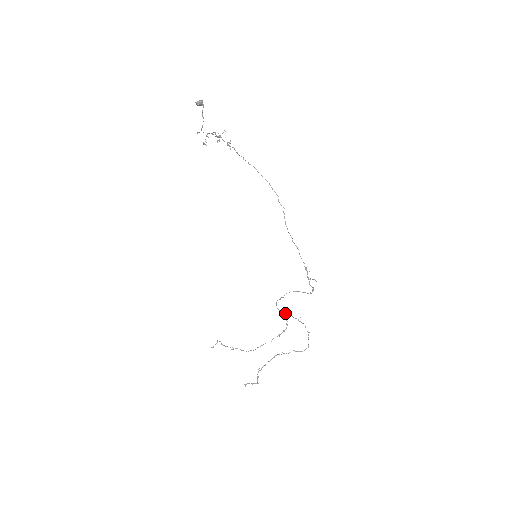
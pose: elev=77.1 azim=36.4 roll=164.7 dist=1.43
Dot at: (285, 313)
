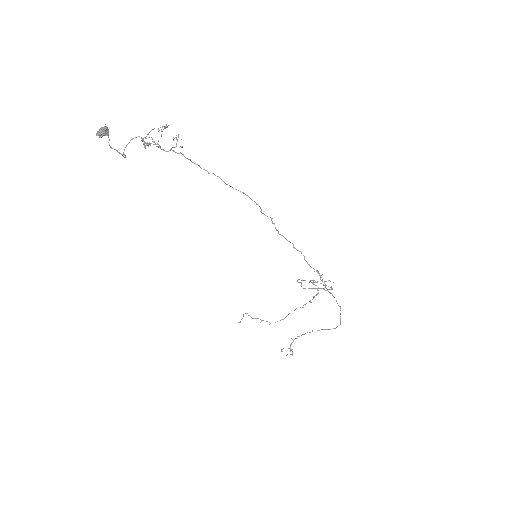
Dot at: (313, 281)
